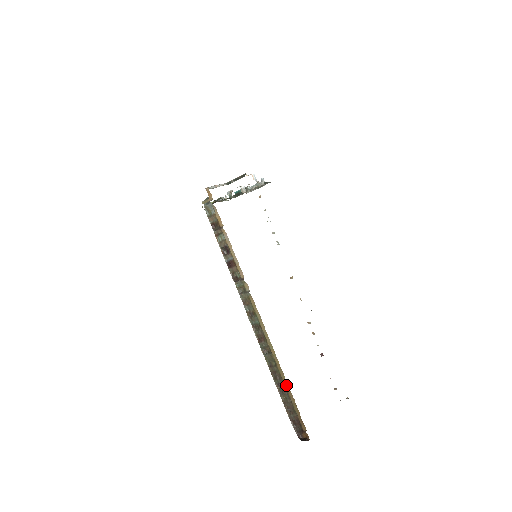
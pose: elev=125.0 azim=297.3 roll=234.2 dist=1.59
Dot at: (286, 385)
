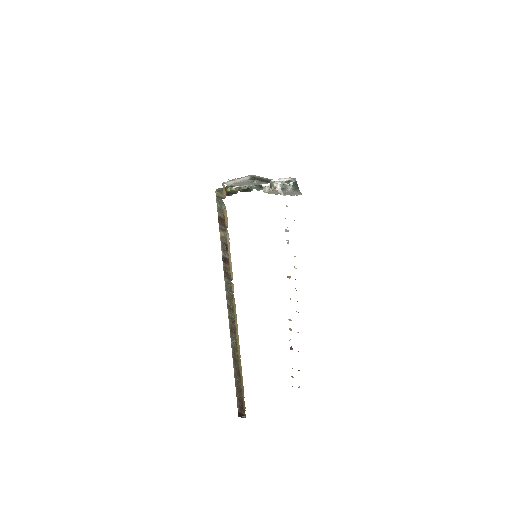
Dot at: (241, 374)
